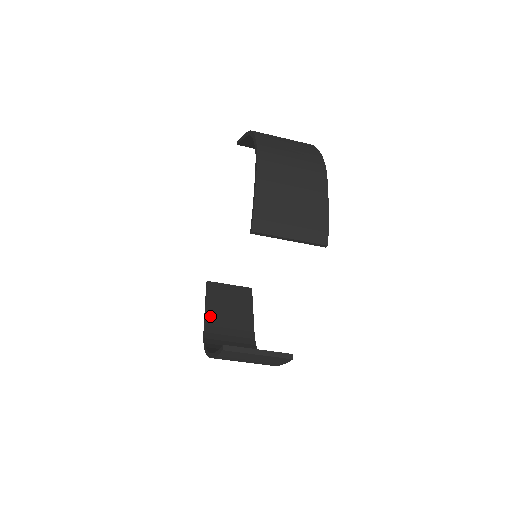
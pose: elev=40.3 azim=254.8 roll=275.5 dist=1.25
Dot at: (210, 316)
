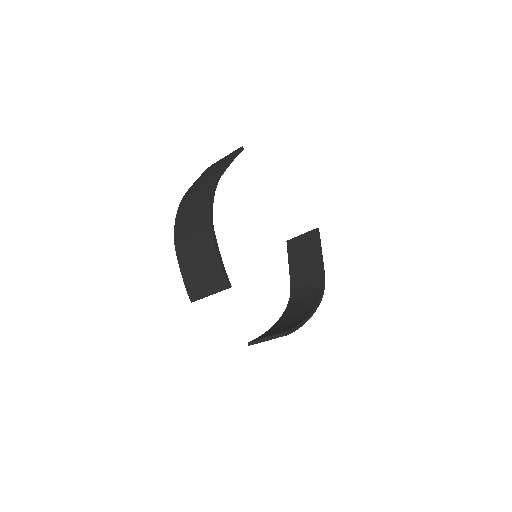
Dot at: (292, 273)
